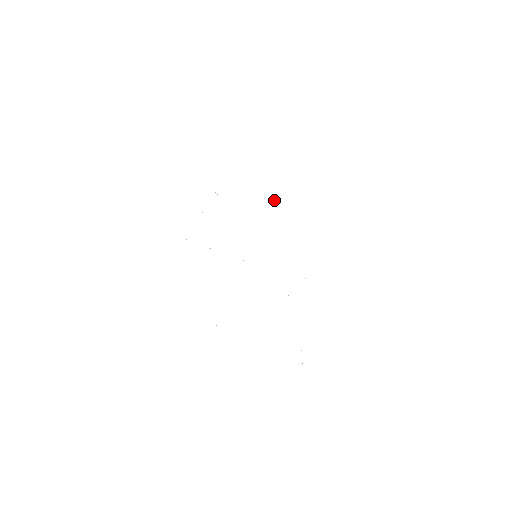
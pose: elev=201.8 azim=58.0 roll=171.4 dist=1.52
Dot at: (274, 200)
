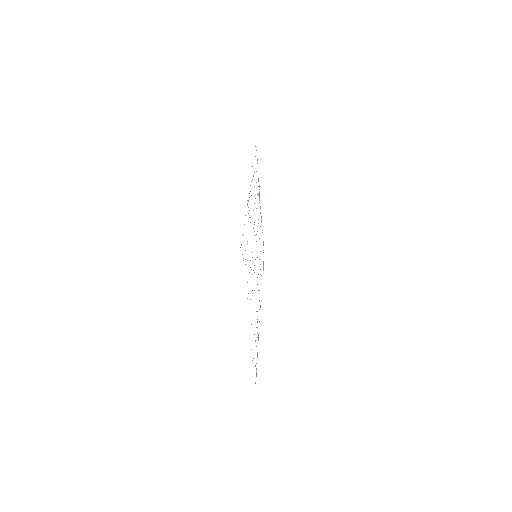
Dot at: occluded
